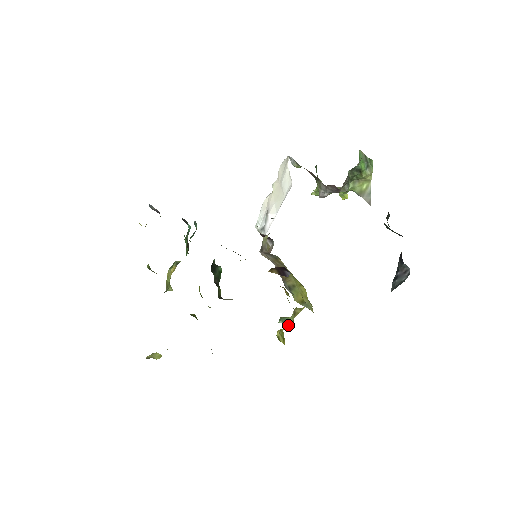
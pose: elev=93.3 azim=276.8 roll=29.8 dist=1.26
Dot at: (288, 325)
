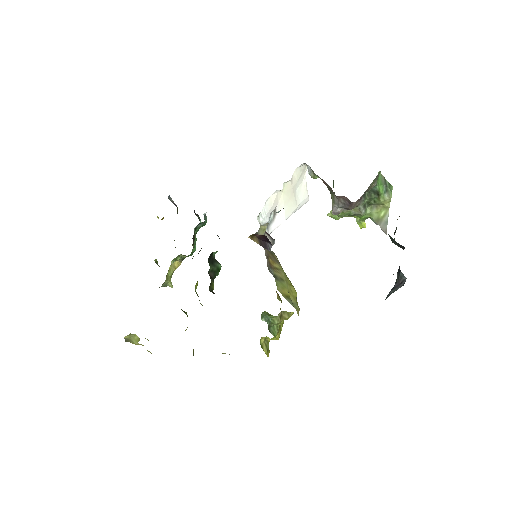
Dot at: (272, 329)
